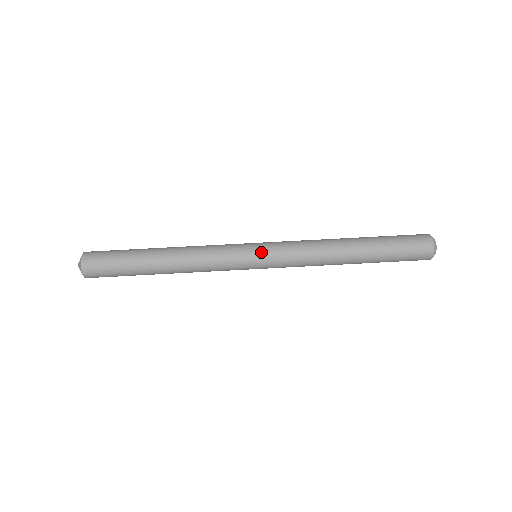
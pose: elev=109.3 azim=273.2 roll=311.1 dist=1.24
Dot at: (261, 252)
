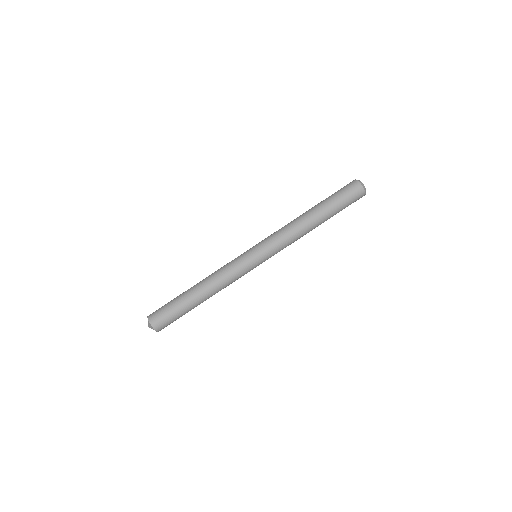
Dot at: (255, 248)
